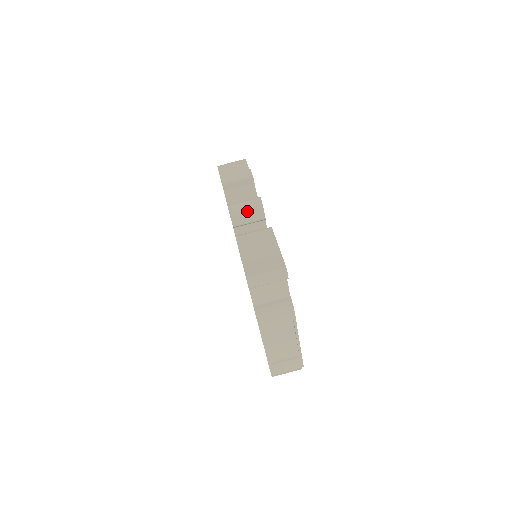
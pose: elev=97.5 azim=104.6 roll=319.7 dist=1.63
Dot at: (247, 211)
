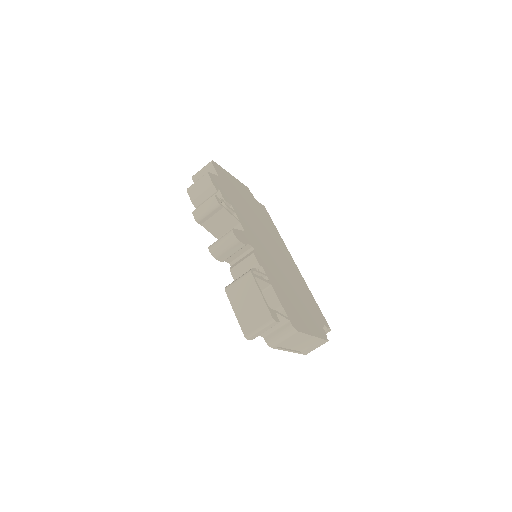
Dot at: (227, 249)
